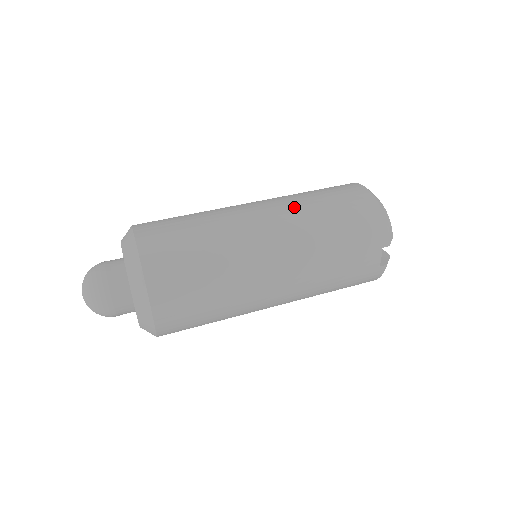
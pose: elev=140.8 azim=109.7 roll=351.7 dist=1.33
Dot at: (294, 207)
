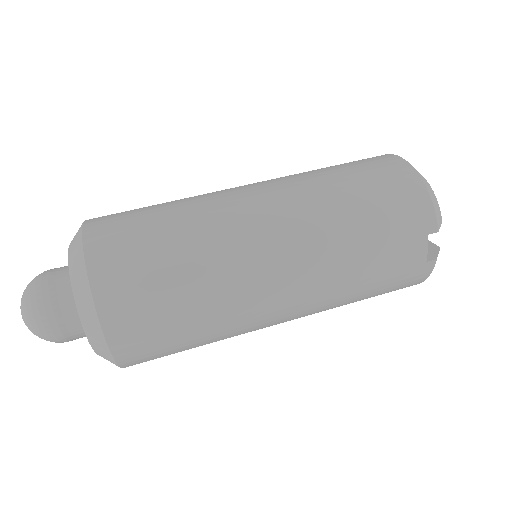
Dot at: (301, 185)
